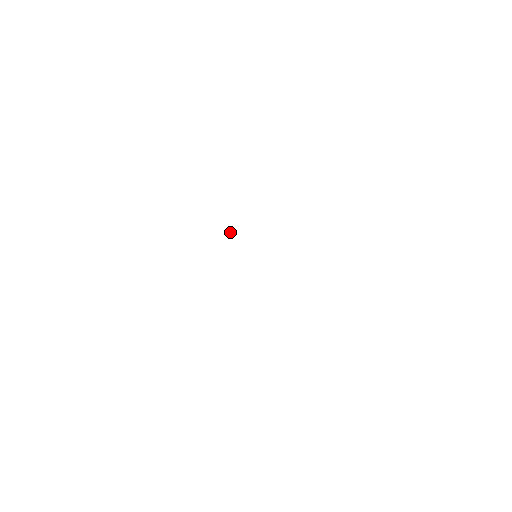
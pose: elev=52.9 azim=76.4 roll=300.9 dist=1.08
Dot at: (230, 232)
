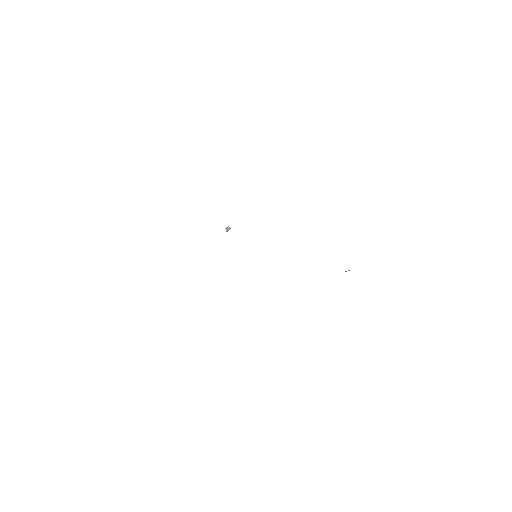
Dot at: occluded
